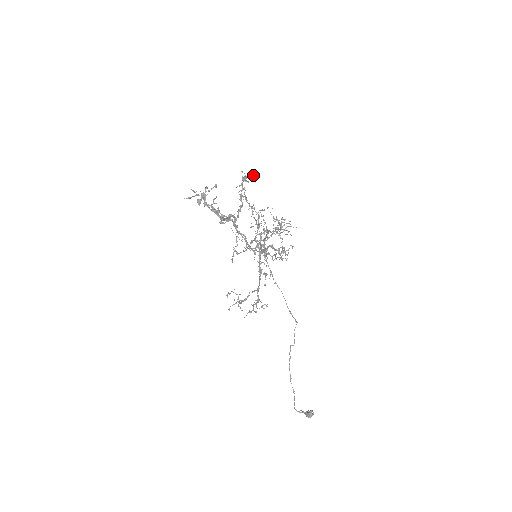
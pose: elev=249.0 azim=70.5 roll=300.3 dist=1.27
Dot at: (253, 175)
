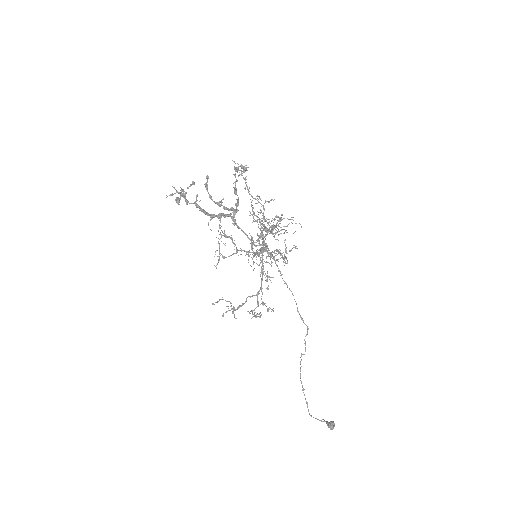
Dot at: (246, 165)
